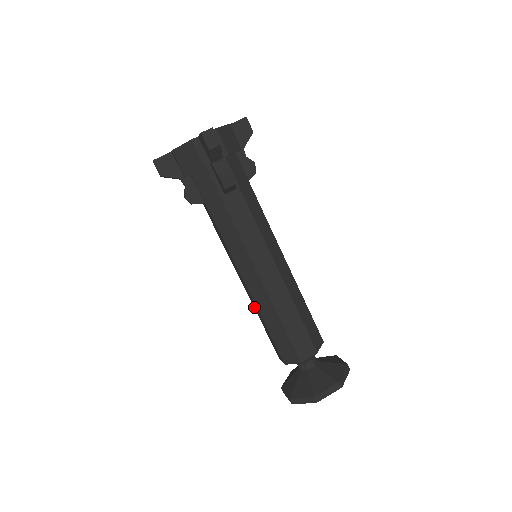
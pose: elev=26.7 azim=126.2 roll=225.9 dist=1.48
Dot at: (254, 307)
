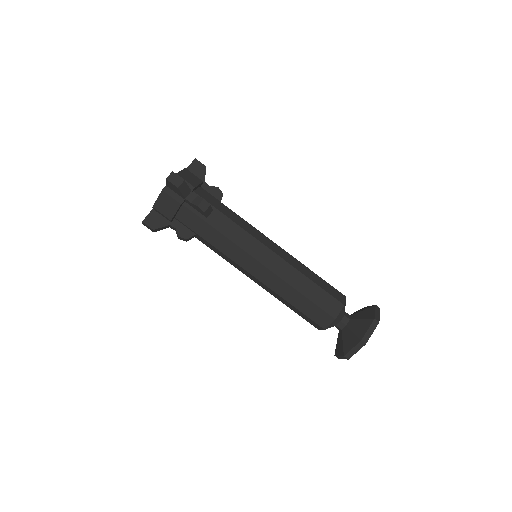
Dot at: occluded
